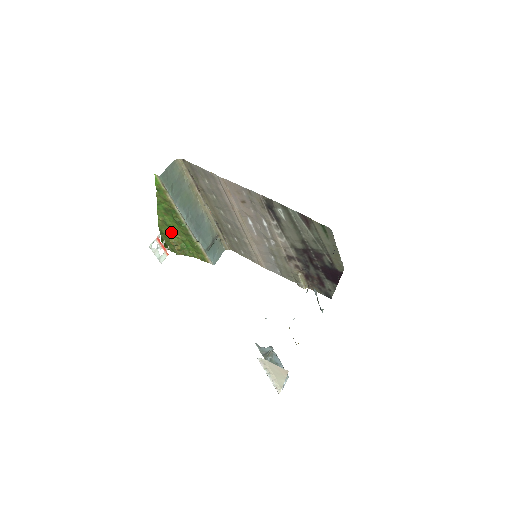
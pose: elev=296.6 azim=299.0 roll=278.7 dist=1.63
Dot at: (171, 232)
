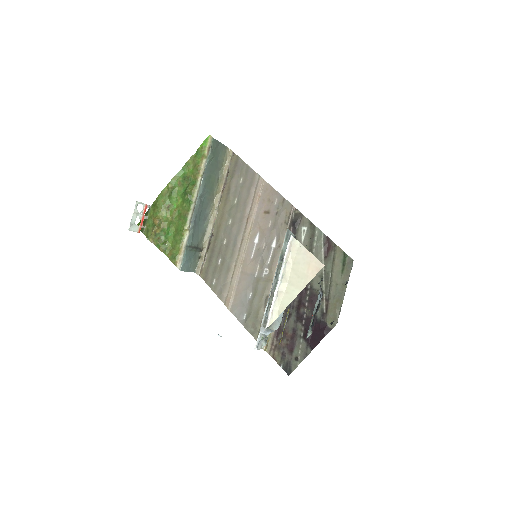
Dot at: (166, 208)
